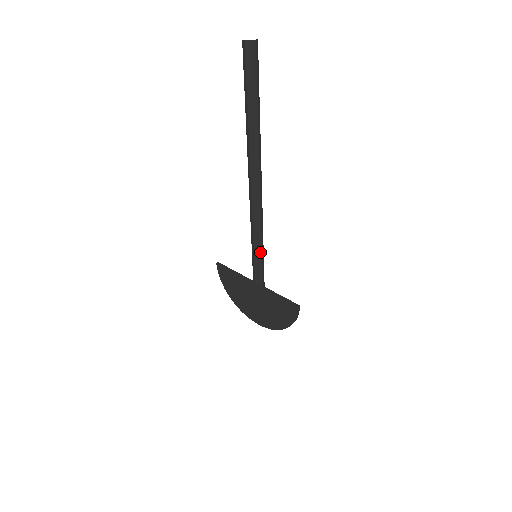
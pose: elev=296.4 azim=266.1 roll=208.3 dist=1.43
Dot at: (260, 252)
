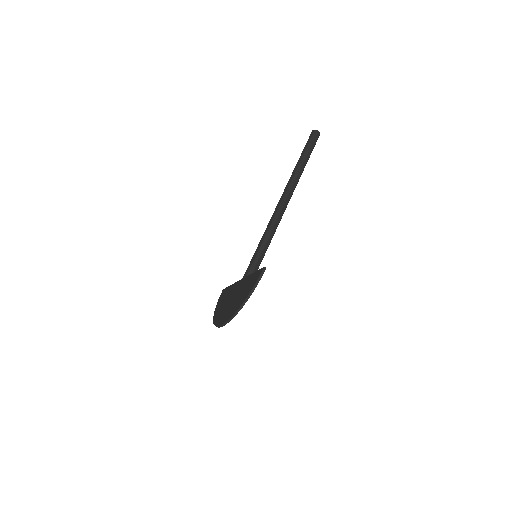
Dot at: (261, 251)
